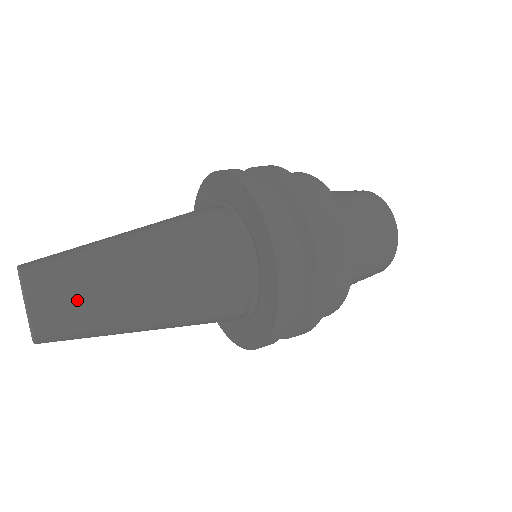
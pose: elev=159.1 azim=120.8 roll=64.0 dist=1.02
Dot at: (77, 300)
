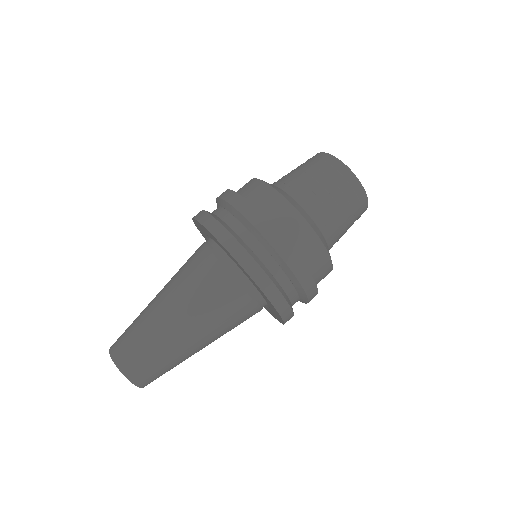
Dot at: (164, 372)
